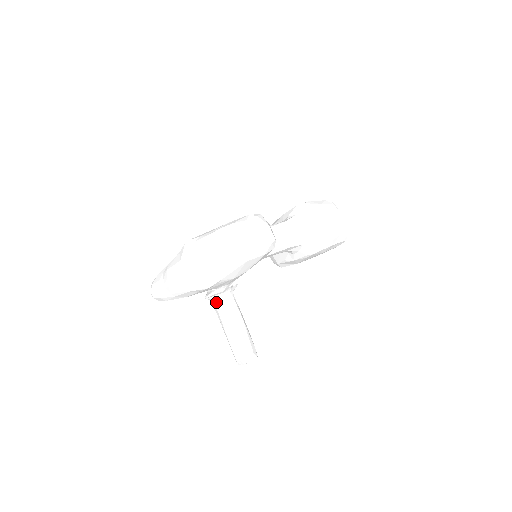
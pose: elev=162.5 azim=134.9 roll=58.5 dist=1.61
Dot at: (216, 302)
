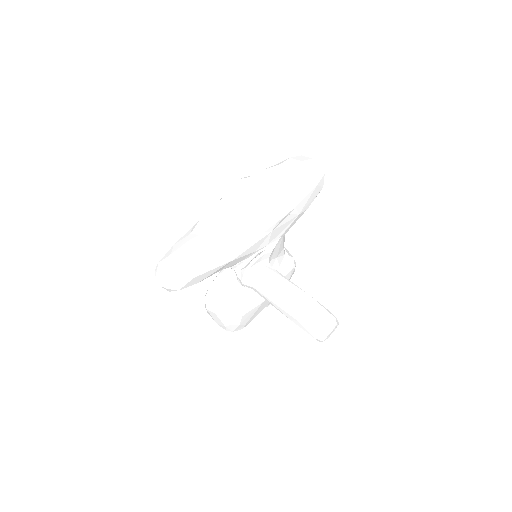
Dot at: (264, 269)
